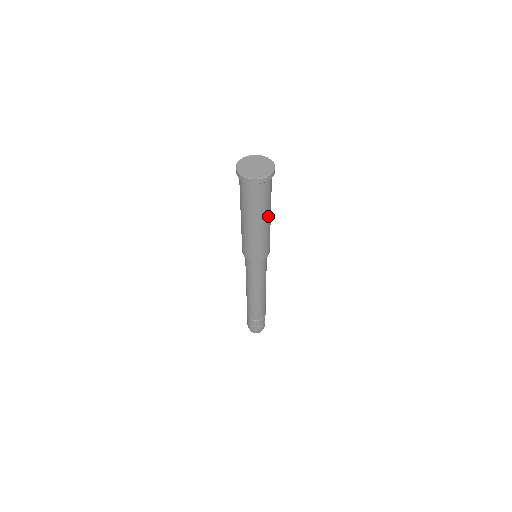
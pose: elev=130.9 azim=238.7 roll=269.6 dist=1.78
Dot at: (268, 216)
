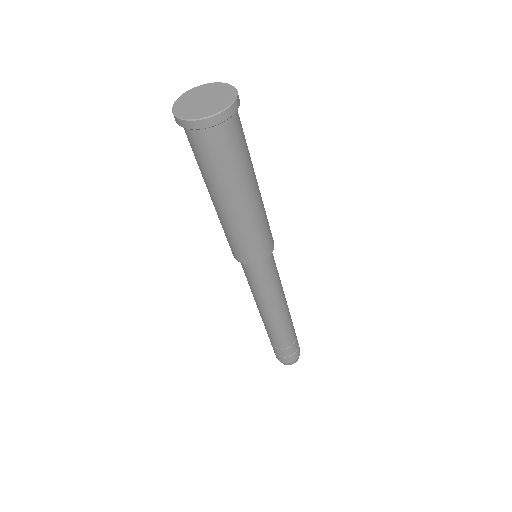
Dot at: (249, 188)
